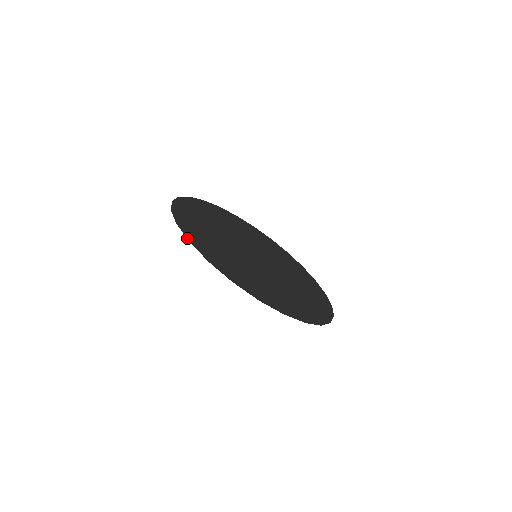
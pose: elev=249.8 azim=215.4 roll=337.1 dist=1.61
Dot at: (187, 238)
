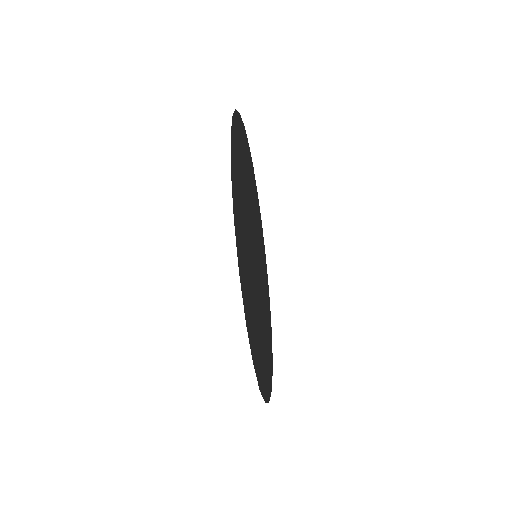
Dot at: (238, 263)
